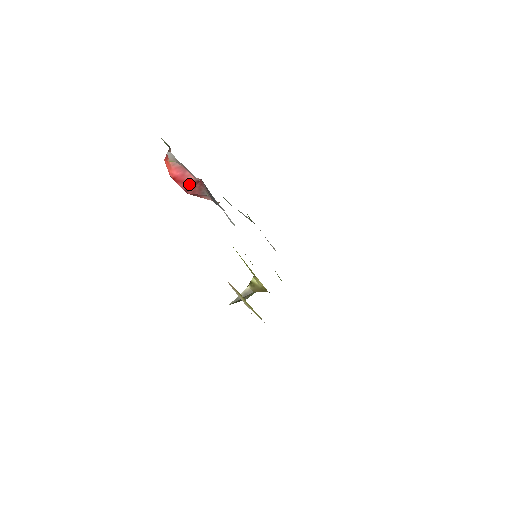
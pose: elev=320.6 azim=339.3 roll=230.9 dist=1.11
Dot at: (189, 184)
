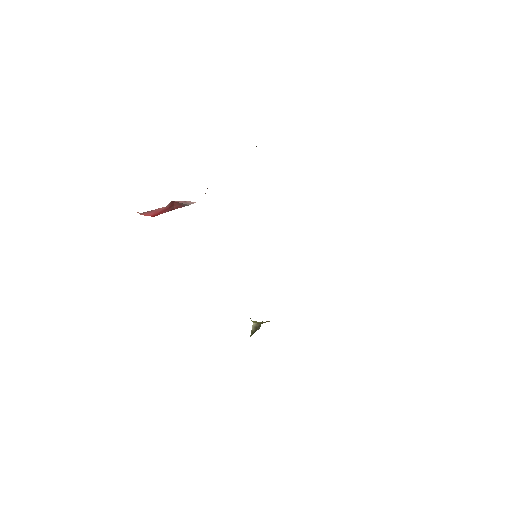
Dot at: (167, 209)
